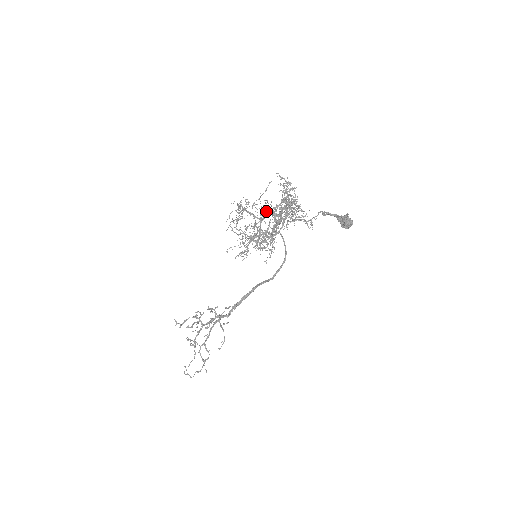
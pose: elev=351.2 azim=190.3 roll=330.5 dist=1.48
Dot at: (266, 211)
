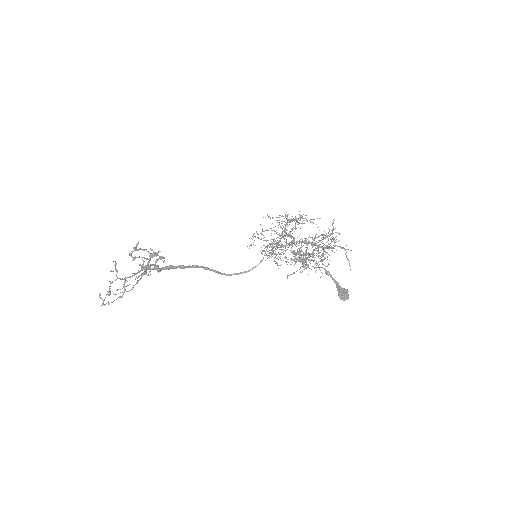
Dot at: occluded
